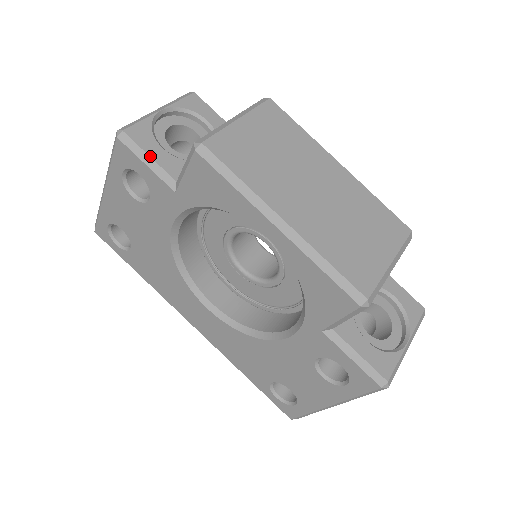
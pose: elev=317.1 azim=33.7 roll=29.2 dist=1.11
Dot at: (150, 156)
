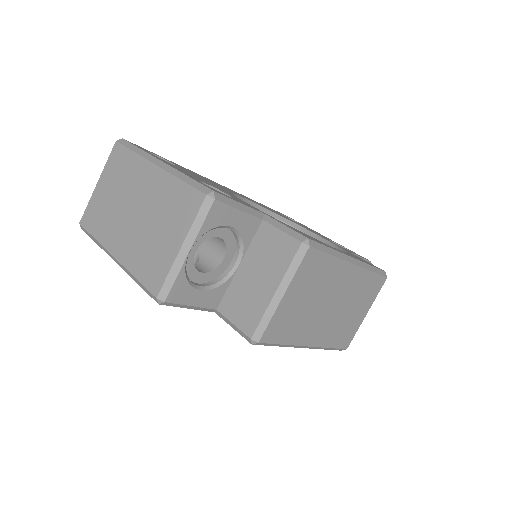
Dot at: (193, 306)
